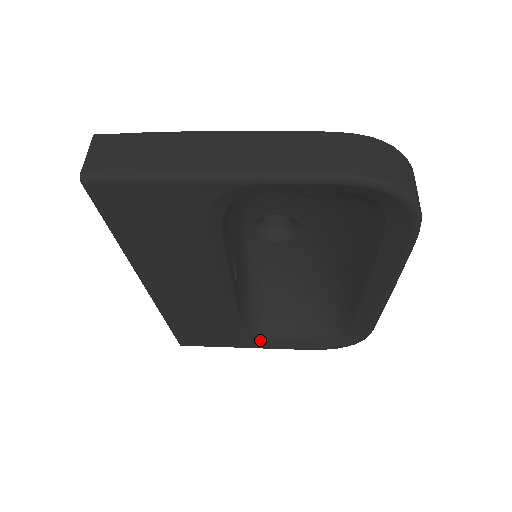
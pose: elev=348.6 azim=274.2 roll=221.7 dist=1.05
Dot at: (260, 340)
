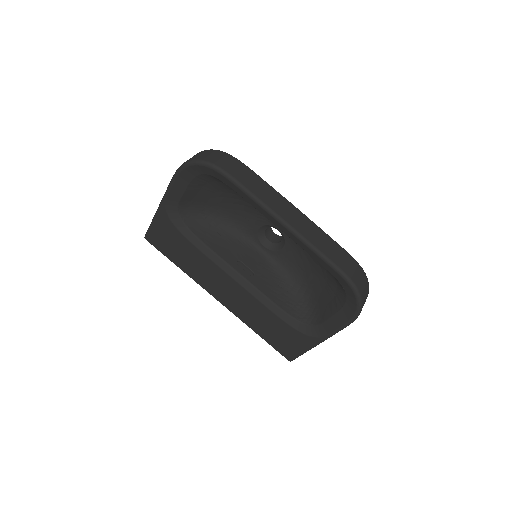
Dot at: (316, 330)
